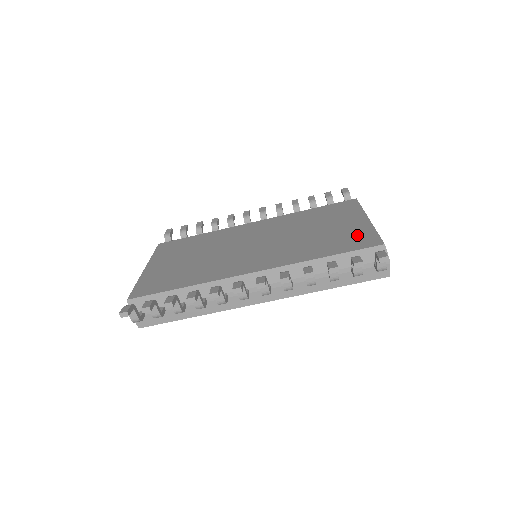
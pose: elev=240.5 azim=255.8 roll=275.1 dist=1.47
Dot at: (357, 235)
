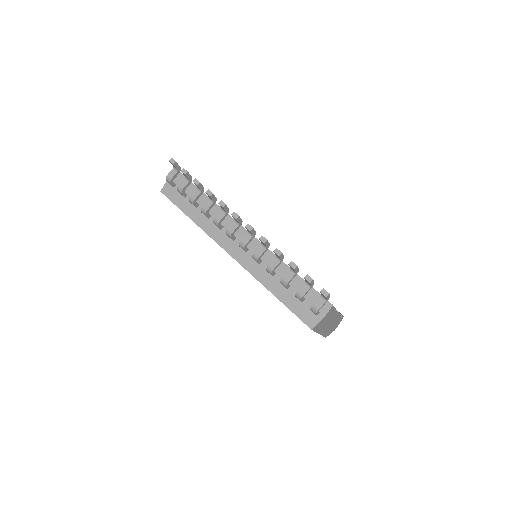
Dot at: occluded
